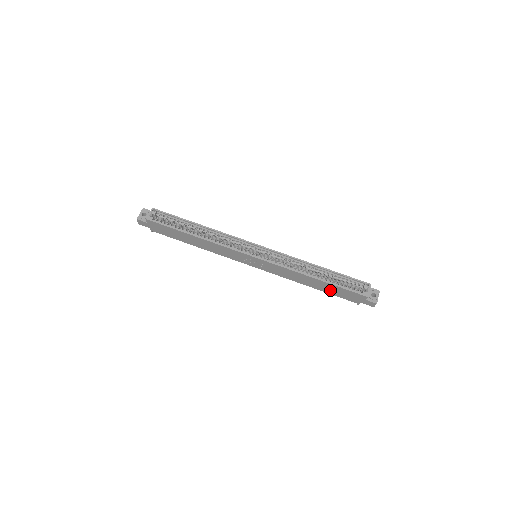
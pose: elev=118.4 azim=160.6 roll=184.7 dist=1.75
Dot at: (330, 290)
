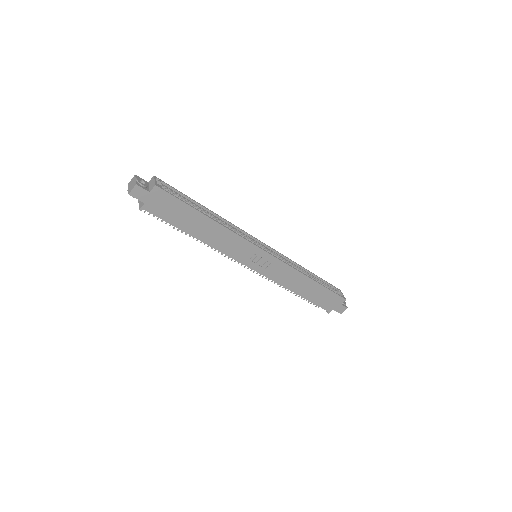
Dot at: (315, 296)
